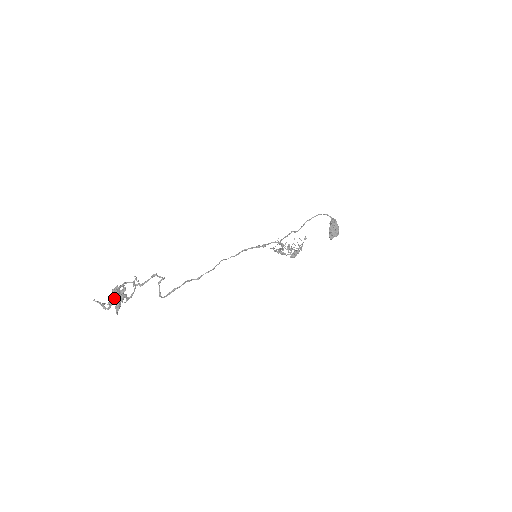
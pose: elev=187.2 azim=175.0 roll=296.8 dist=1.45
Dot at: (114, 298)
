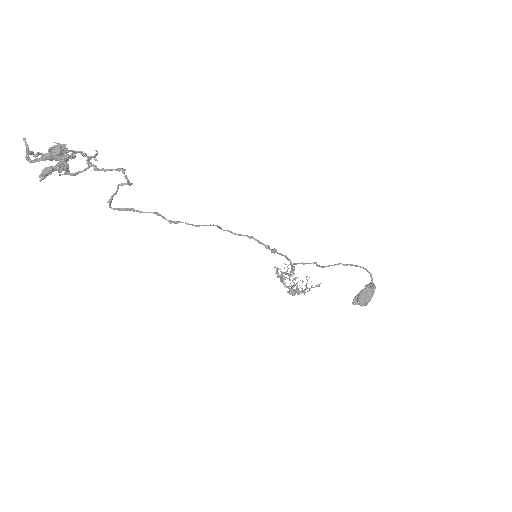
Dot at: (49, 155)
